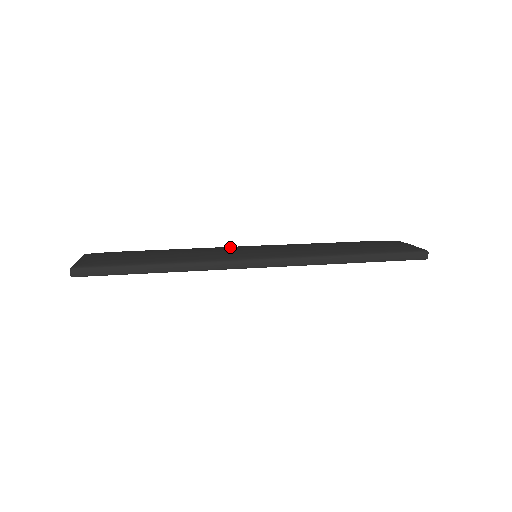
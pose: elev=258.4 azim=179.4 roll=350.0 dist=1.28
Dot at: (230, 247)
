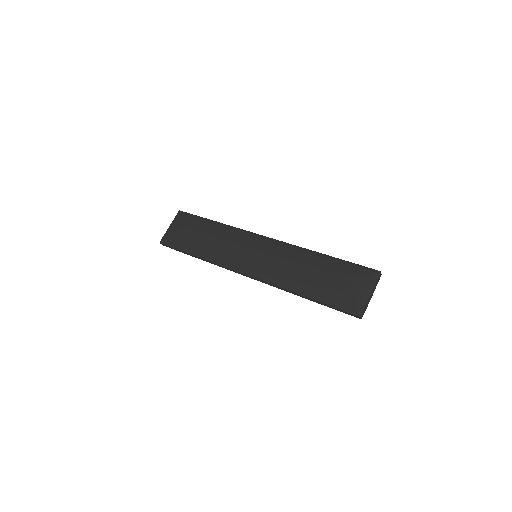
Dot at: (241, 244)
